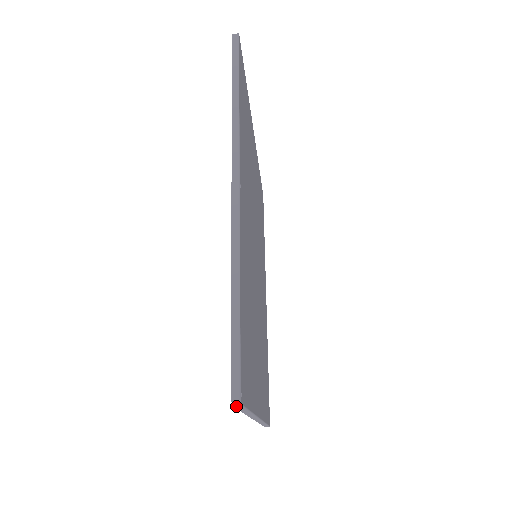
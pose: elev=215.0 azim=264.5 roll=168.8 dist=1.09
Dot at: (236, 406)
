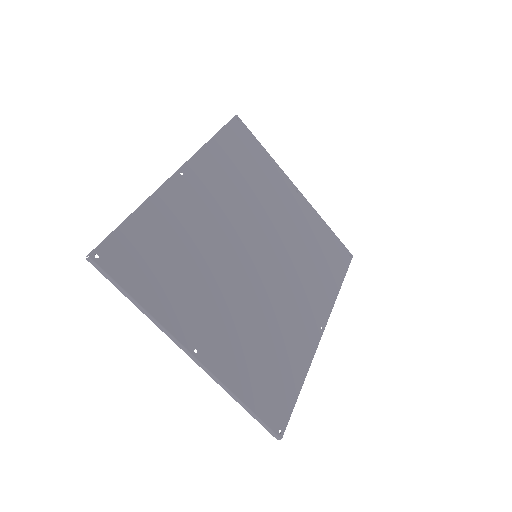
Dot at: (95, 266)
